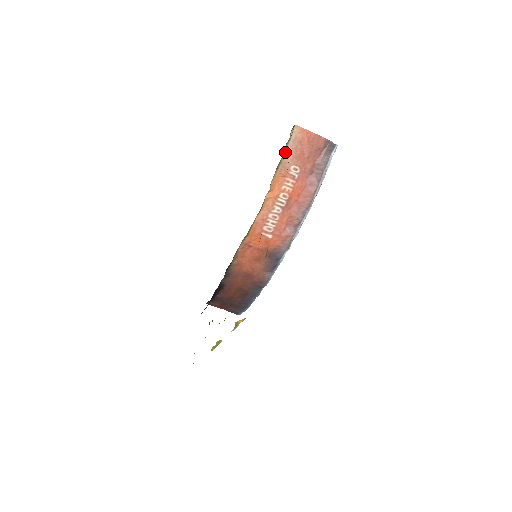
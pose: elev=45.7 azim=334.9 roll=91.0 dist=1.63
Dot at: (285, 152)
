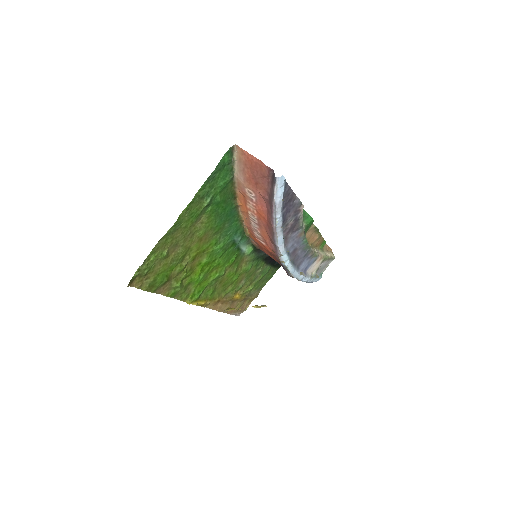
Dot at: (235, 172)
